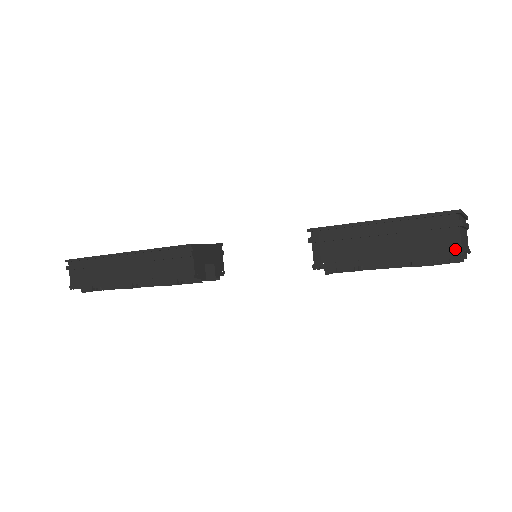
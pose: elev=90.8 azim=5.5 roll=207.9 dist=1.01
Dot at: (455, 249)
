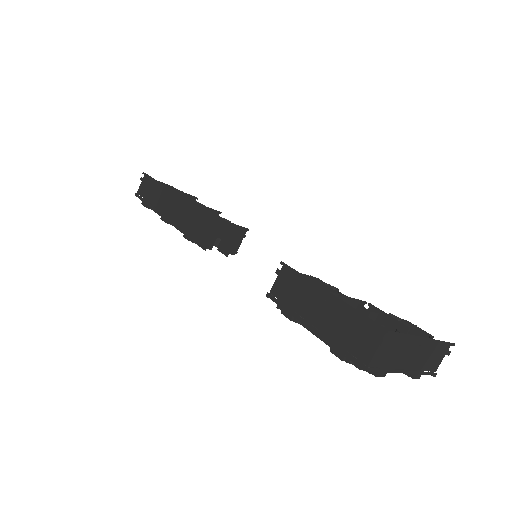
Dot at: (364, 360)
